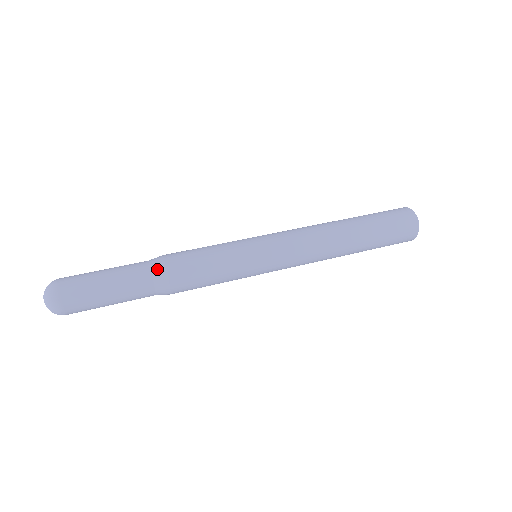
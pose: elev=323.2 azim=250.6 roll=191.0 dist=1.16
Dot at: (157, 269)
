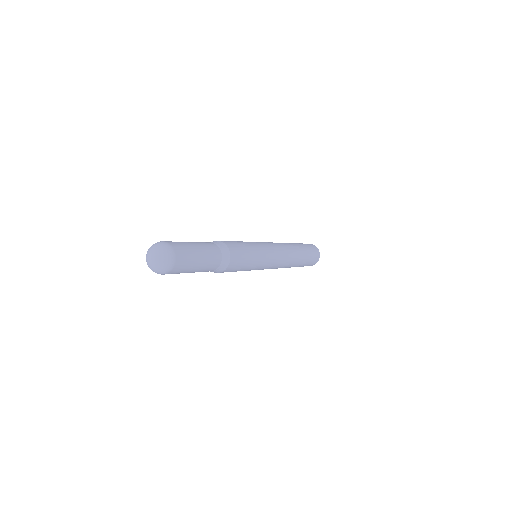
Dot at: (220, 244)
